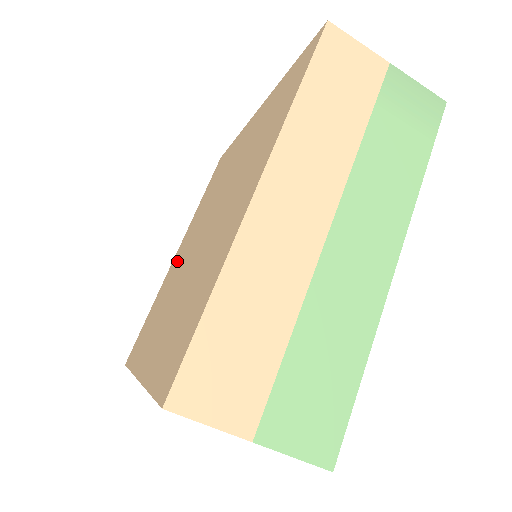
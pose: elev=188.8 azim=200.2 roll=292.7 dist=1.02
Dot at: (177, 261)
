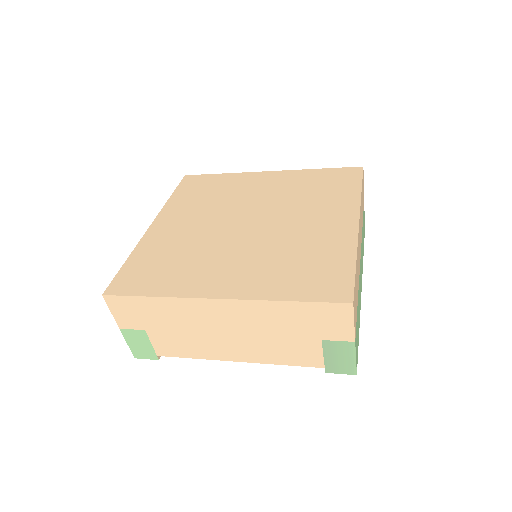
Dot at: (178, 231)
